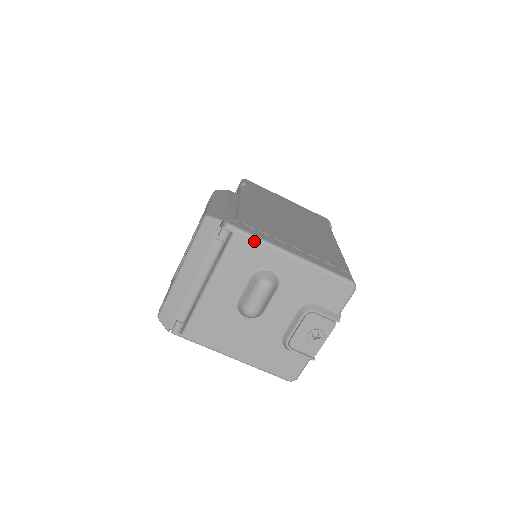
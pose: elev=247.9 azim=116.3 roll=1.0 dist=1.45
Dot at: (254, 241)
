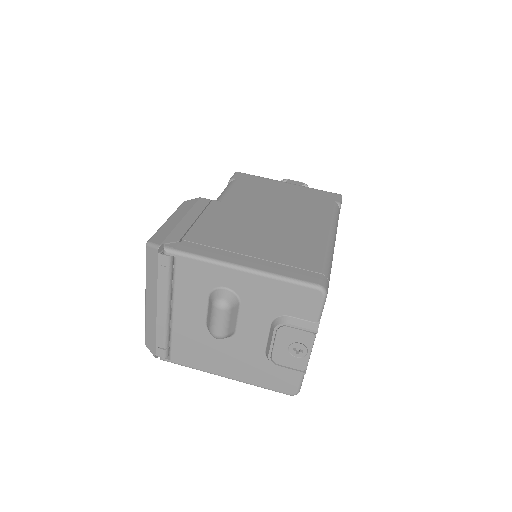
Dot at: (197, 261)
